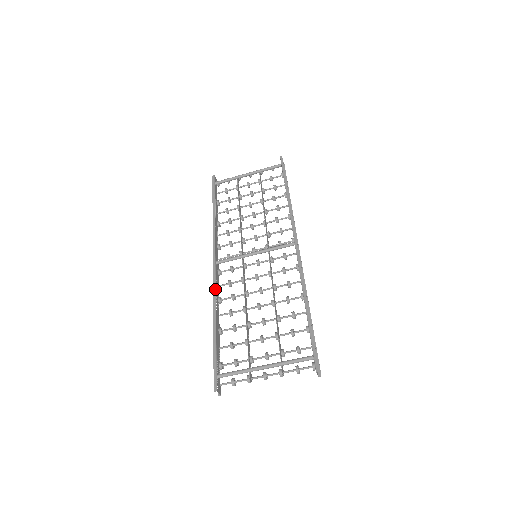
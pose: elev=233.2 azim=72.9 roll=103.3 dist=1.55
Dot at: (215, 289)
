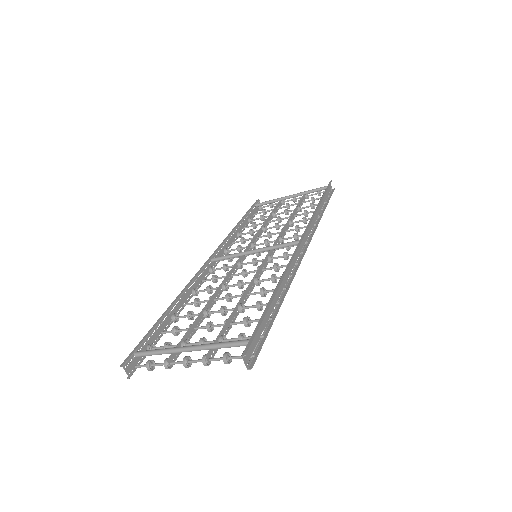
Dot at: (194, 278)
